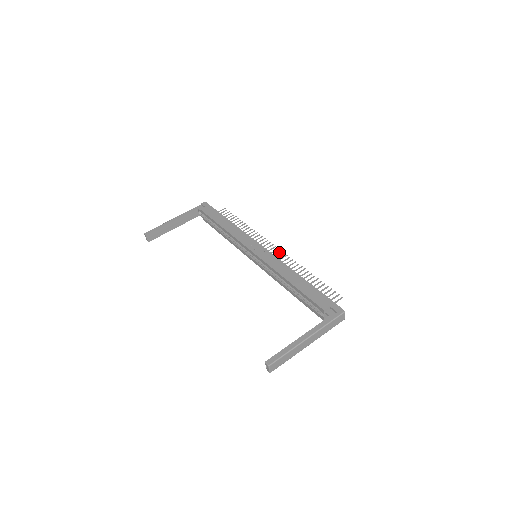
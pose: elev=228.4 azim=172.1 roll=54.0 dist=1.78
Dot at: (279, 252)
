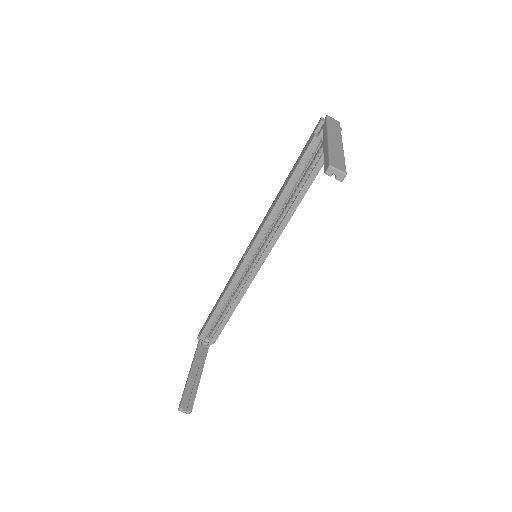
Dot at: occluded
